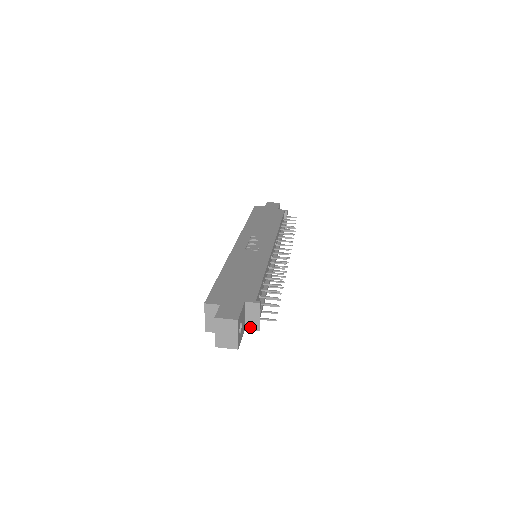
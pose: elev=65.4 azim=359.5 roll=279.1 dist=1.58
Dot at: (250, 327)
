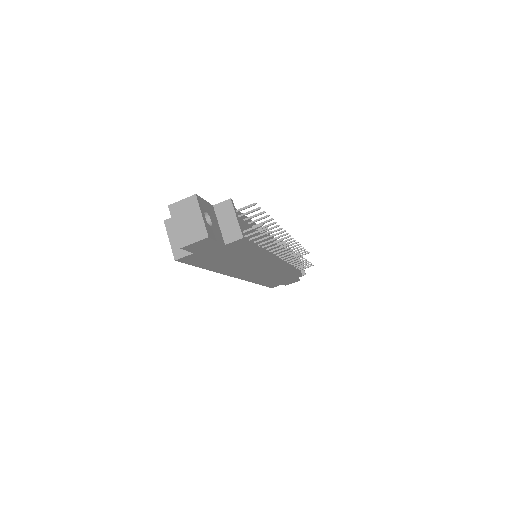
Dot at: (230, 238)
